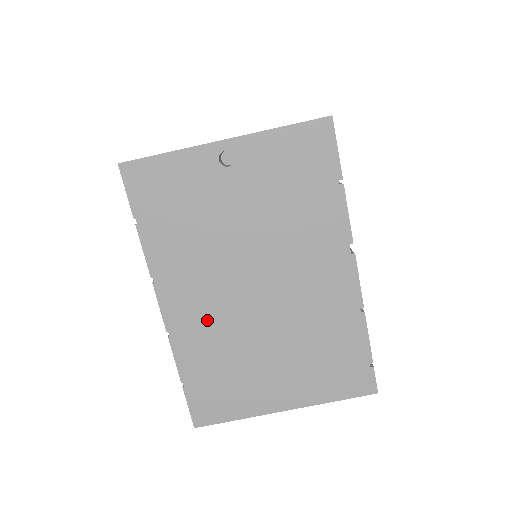
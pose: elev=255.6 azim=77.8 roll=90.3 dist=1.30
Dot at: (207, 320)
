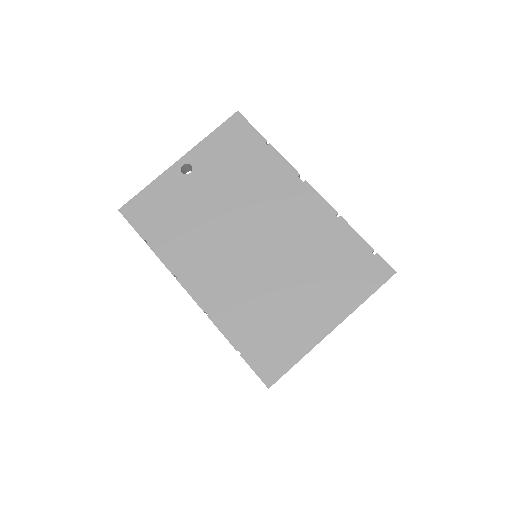
Dot at: (230, 286)
